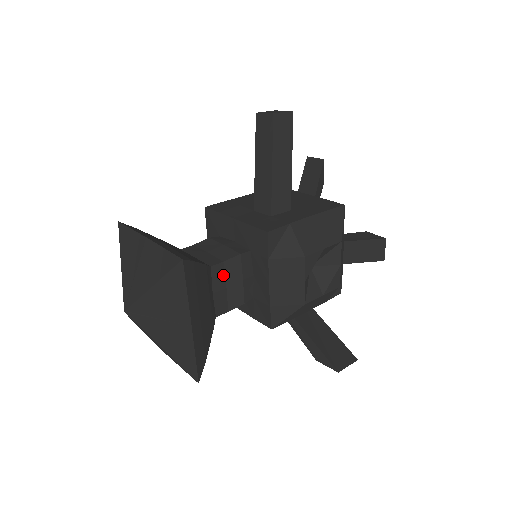
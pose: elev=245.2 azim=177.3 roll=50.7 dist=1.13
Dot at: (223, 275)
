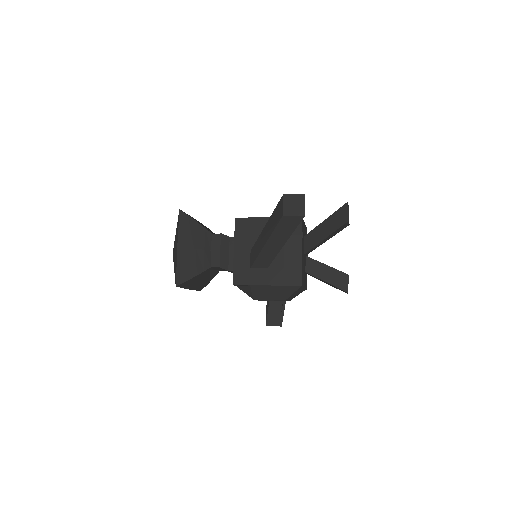
Dot at: (221, 268)
